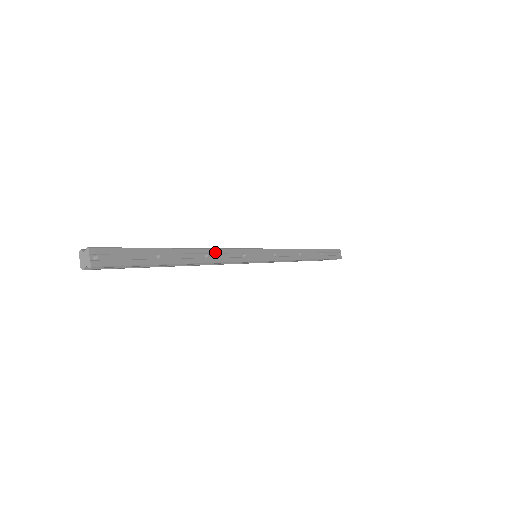
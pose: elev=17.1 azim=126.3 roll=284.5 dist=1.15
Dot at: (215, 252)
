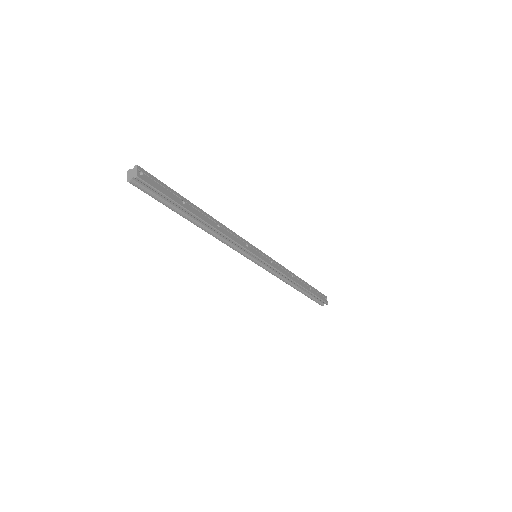
Dot at: (225, 228)
